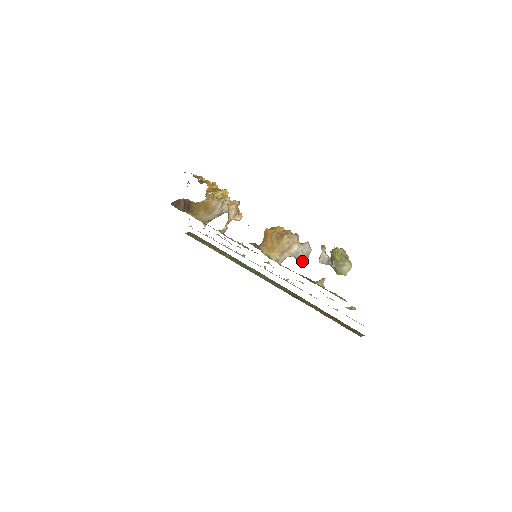
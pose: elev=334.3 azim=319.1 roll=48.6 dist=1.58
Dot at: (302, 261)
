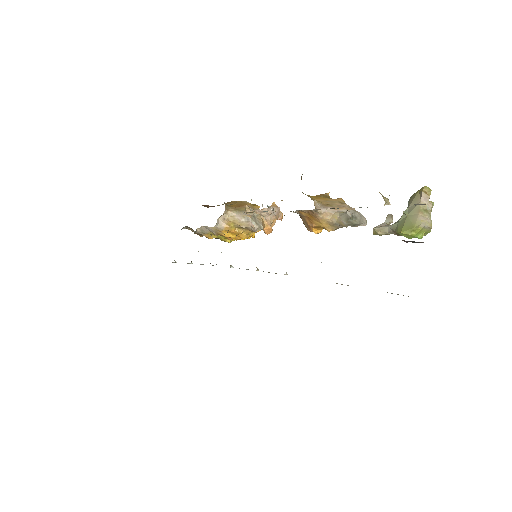
Dot at: (351, 214)
